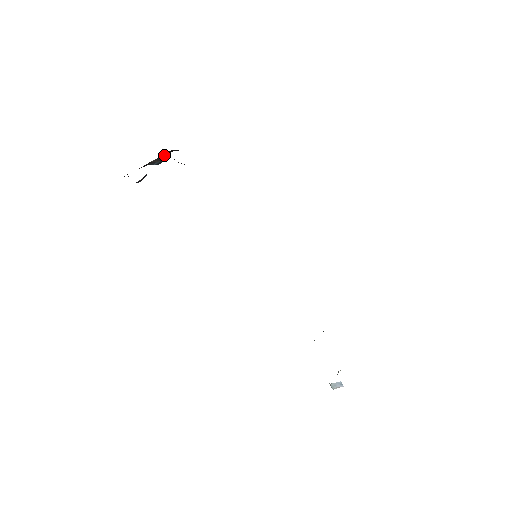
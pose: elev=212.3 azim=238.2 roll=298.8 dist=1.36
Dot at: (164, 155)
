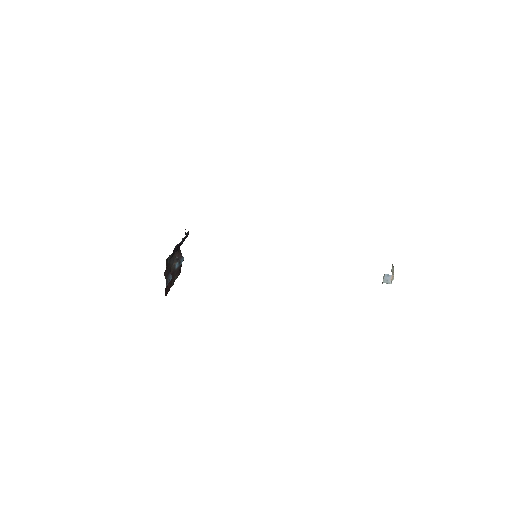
Dot at: (178, 257)
